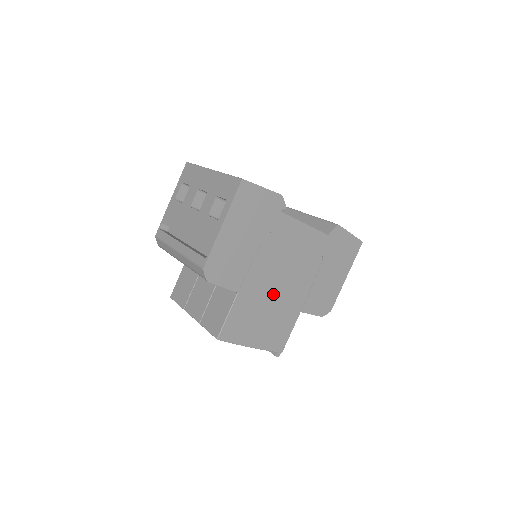
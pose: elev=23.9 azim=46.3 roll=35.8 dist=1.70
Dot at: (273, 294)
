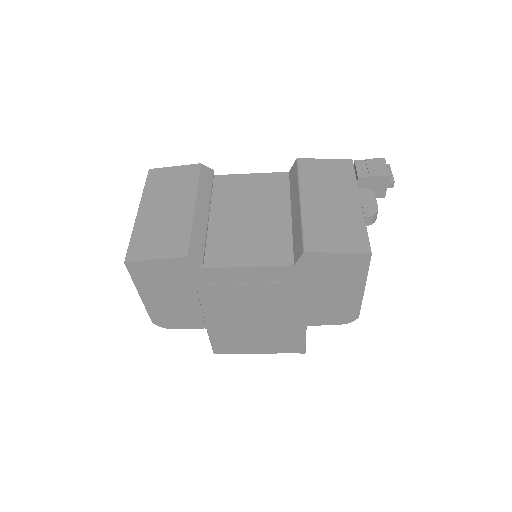
Dot at: (252, 322)
